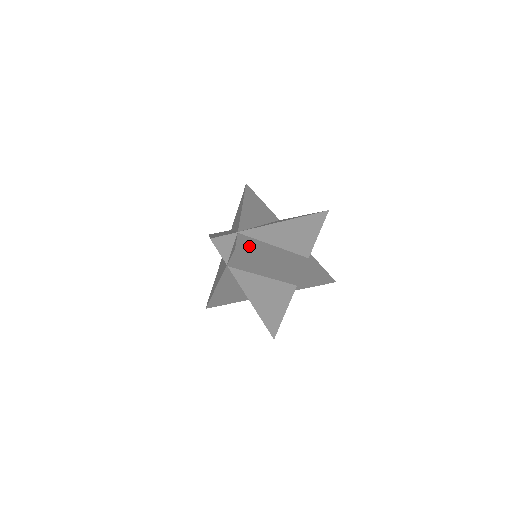
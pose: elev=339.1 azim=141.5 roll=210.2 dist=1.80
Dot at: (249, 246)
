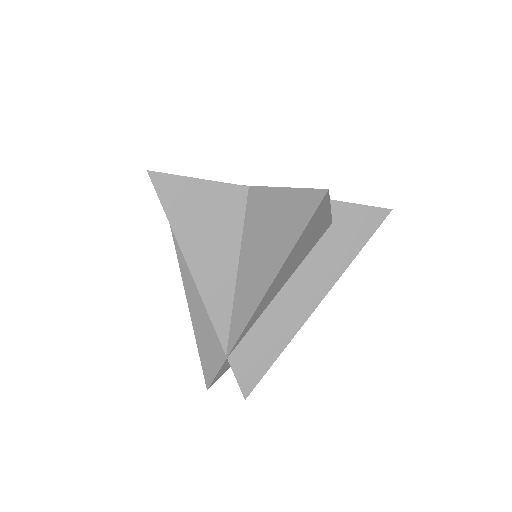
Dot at: (253, 361)
